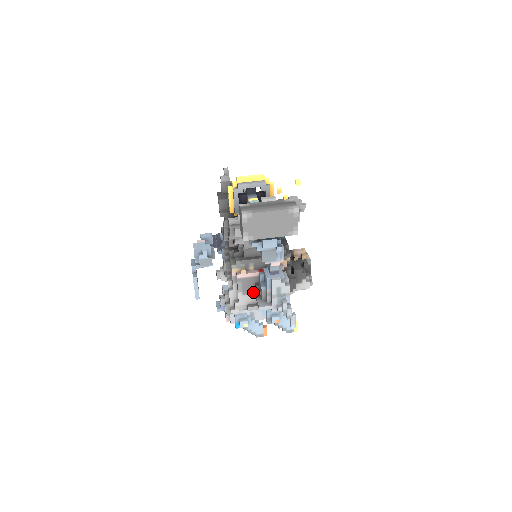
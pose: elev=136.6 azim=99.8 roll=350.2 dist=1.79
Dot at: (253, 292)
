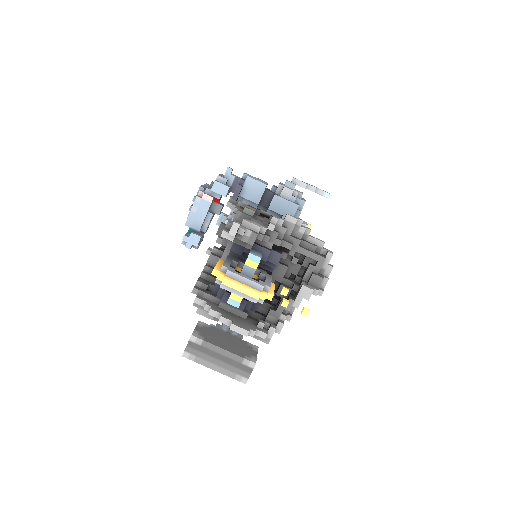
Dot at: occluded
